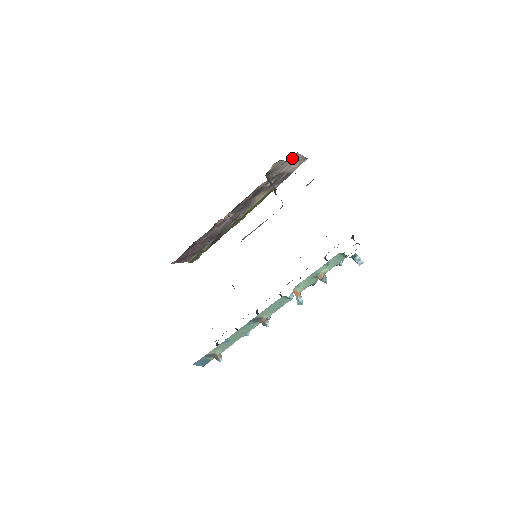
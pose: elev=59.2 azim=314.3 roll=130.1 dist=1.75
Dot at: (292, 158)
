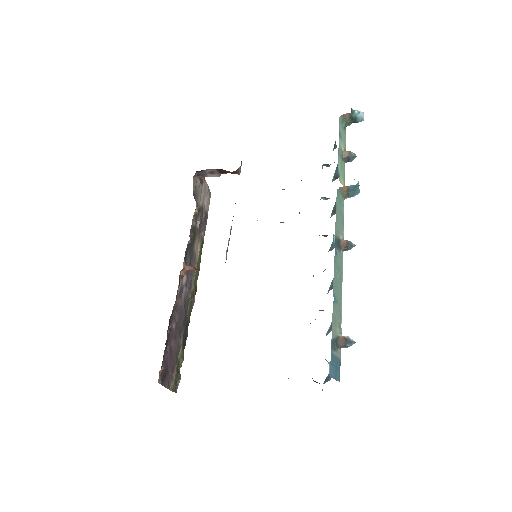
Dot at: occluded
